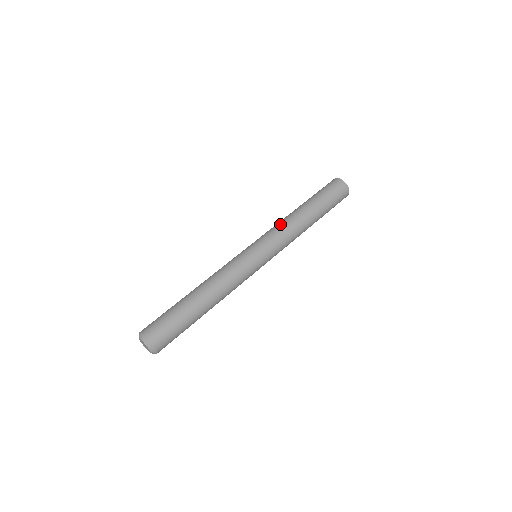
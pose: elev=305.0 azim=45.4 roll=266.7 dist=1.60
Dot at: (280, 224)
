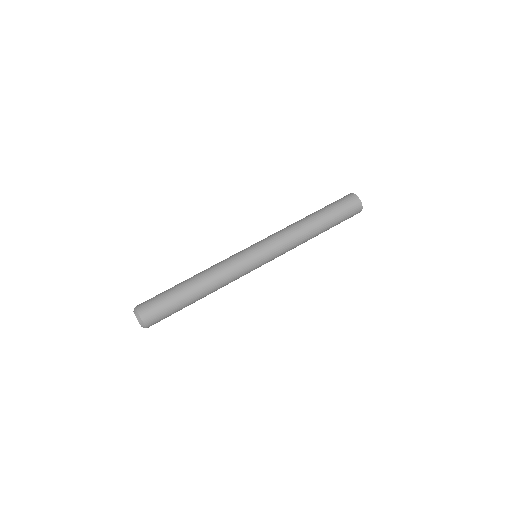
Dot at: (288, 233)
